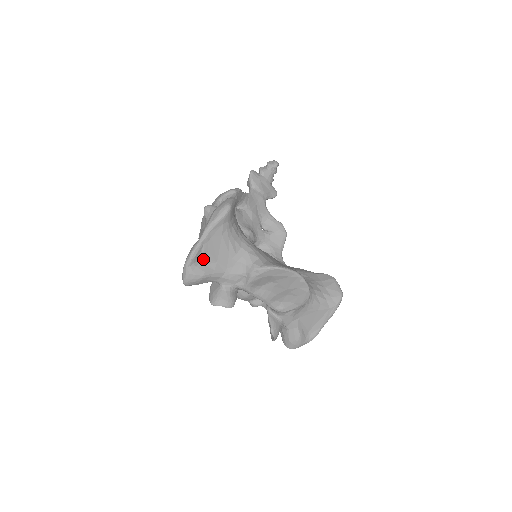
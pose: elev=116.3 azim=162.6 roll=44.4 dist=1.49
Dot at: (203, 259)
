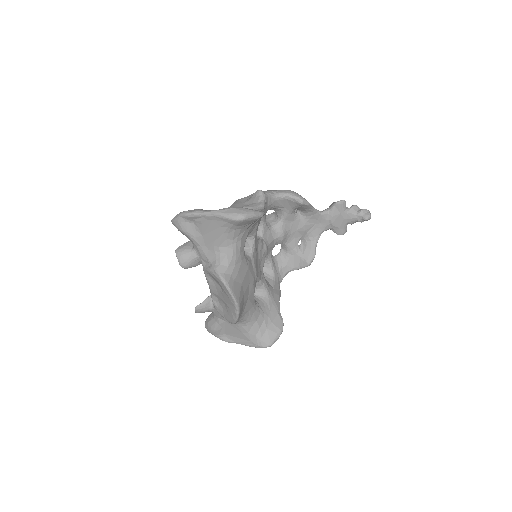
Dot at: (195, 224)
